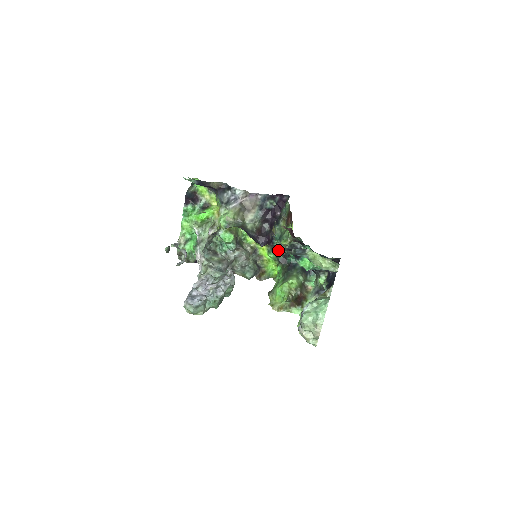
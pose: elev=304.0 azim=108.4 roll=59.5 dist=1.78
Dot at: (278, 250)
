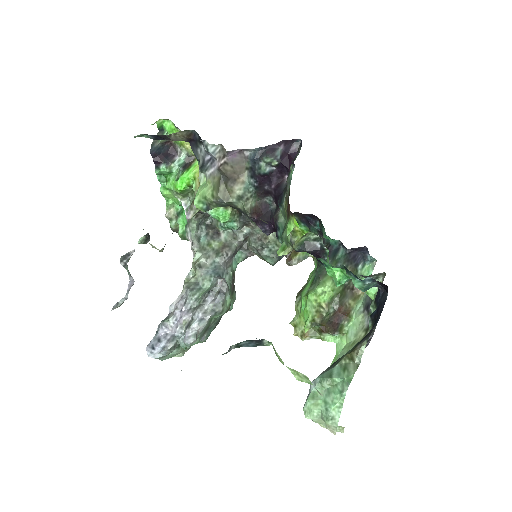
Dot at: (309, 223)
